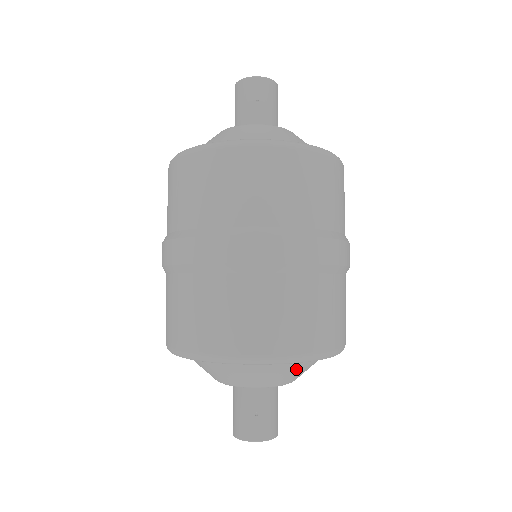
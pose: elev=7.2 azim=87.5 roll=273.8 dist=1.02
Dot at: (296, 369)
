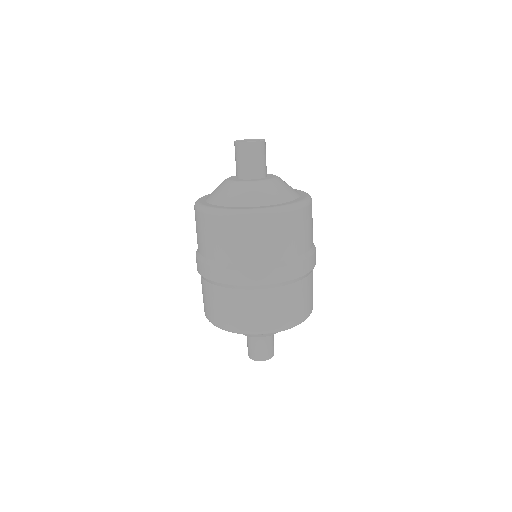
Dot at: occluded
